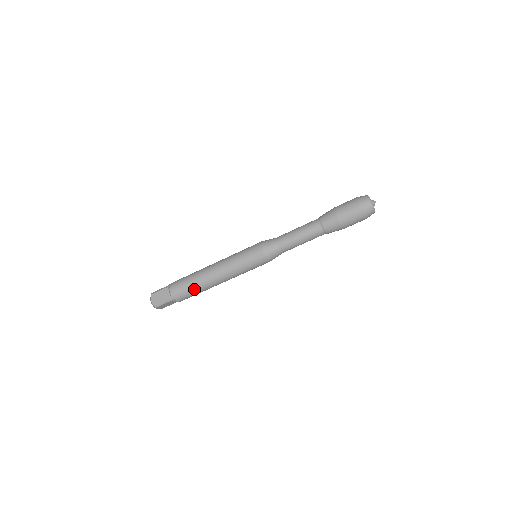
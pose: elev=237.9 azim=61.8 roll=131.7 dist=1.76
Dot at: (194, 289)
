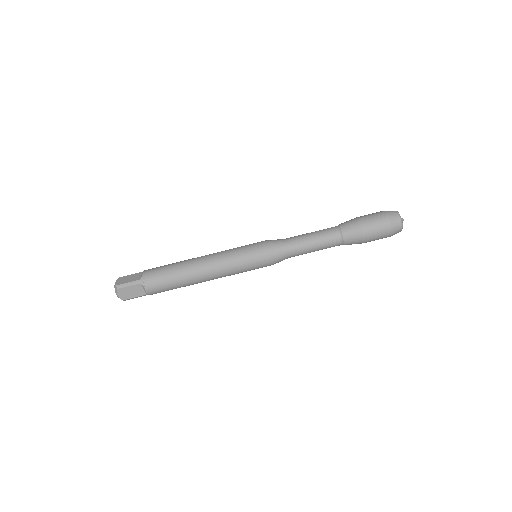
Dot at: (172, 273)
